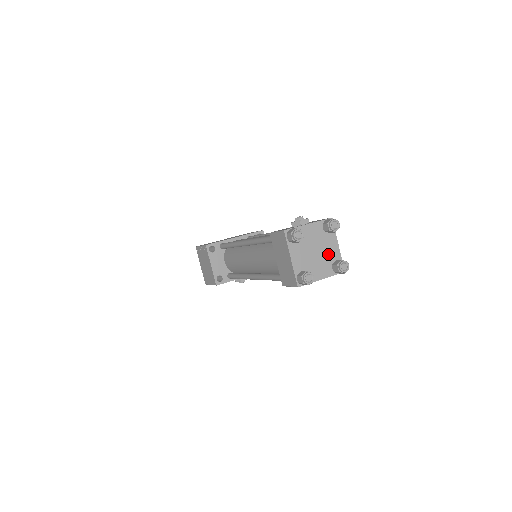
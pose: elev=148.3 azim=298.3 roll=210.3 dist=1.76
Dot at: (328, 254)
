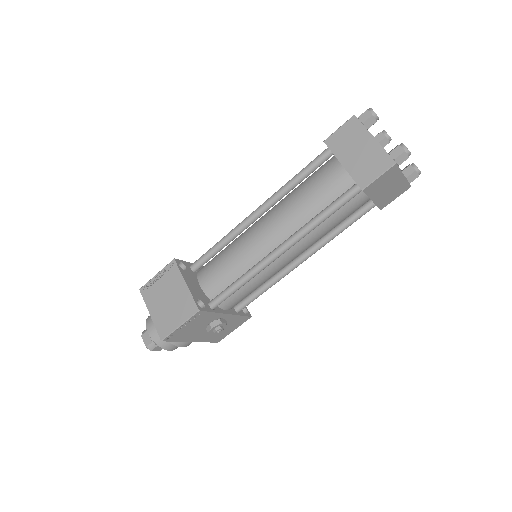
Dot at: occluded
